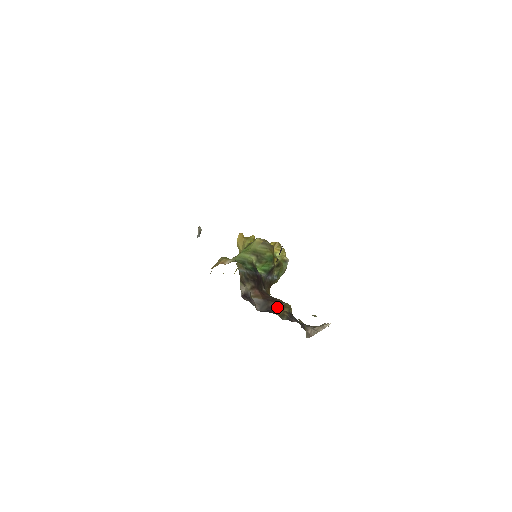
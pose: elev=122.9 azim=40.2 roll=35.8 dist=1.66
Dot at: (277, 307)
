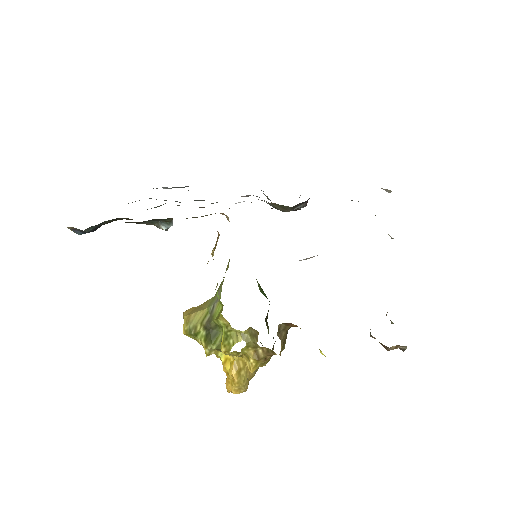
Dot at: occluded
